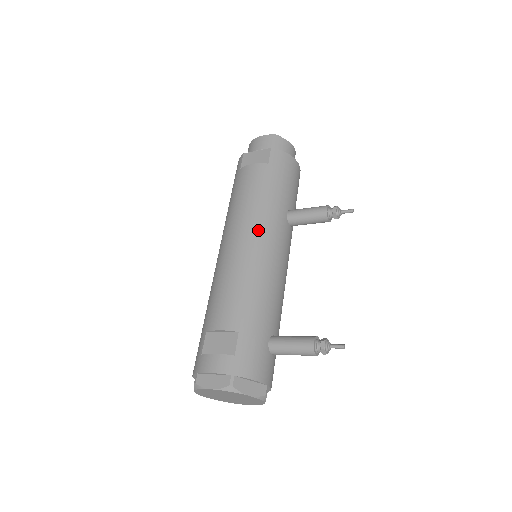
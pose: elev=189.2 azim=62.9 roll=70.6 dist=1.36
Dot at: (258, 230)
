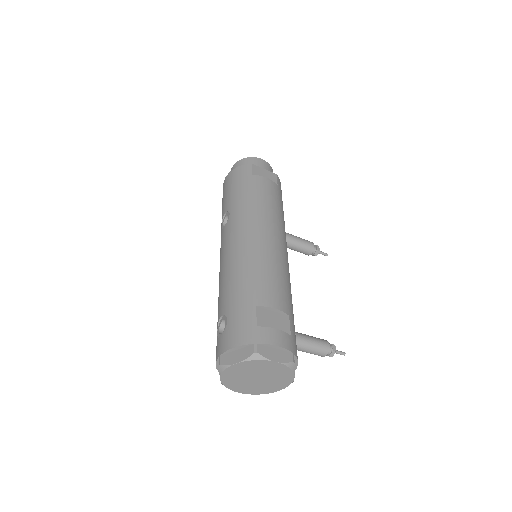
Dot at: (283, 235)
